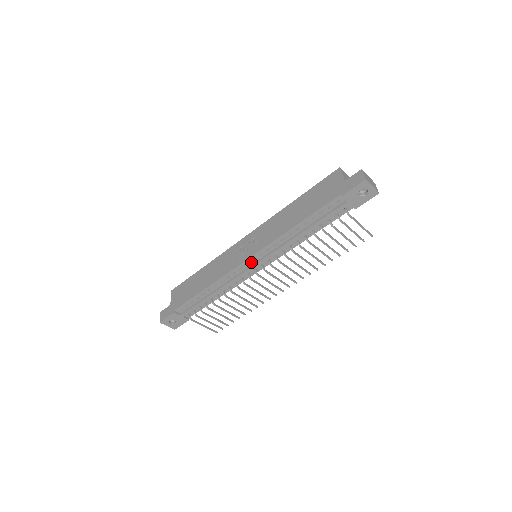
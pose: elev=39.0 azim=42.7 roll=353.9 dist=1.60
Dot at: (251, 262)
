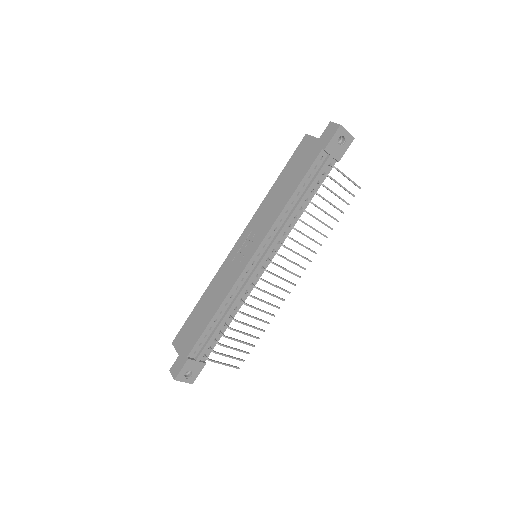
Dot at: (256, 260)
